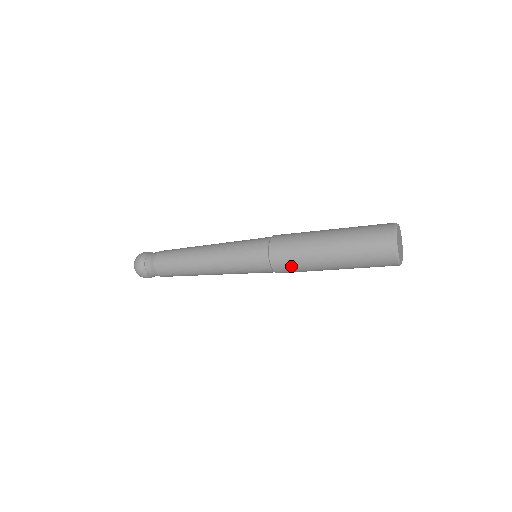
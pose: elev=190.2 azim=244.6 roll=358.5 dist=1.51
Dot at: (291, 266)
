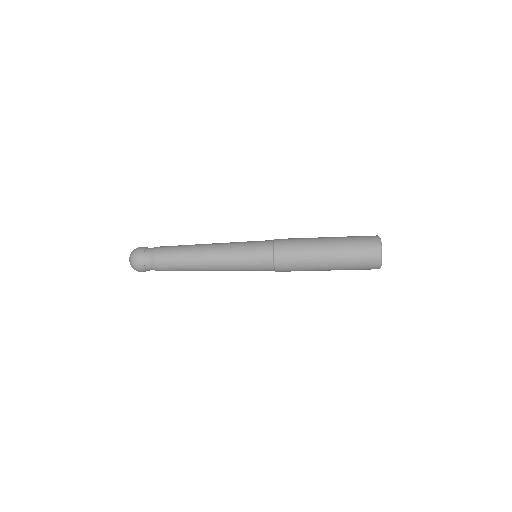
Dot at: (292, 264)
